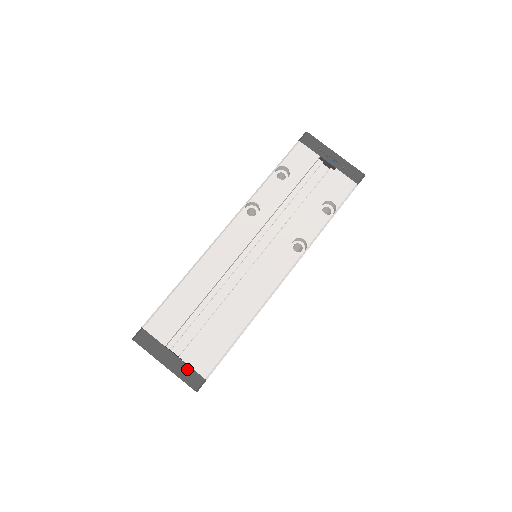
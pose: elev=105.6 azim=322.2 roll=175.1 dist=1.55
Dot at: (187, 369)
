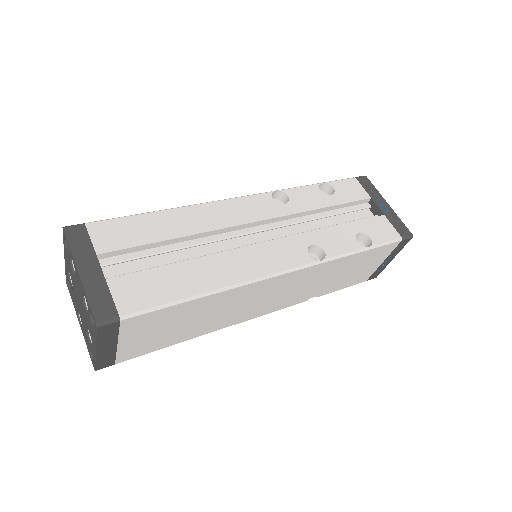
Dot at: (105, 293)
